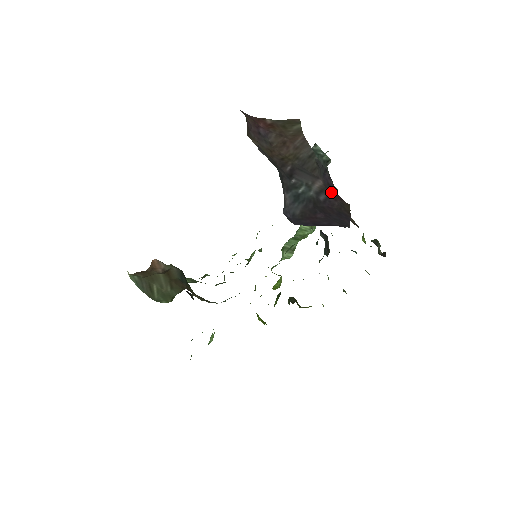
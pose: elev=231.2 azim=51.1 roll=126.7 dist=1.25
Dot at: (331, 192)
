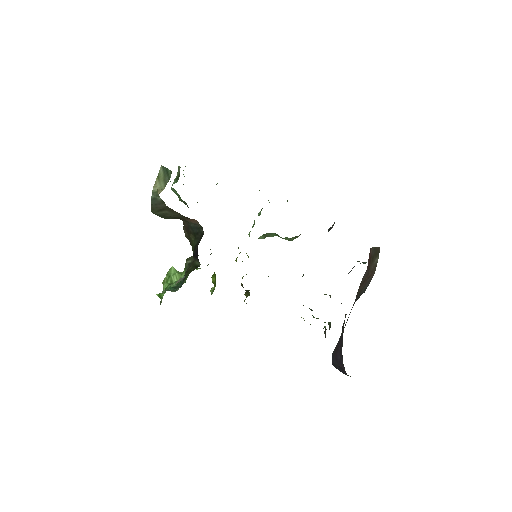
Dot at: occluded
